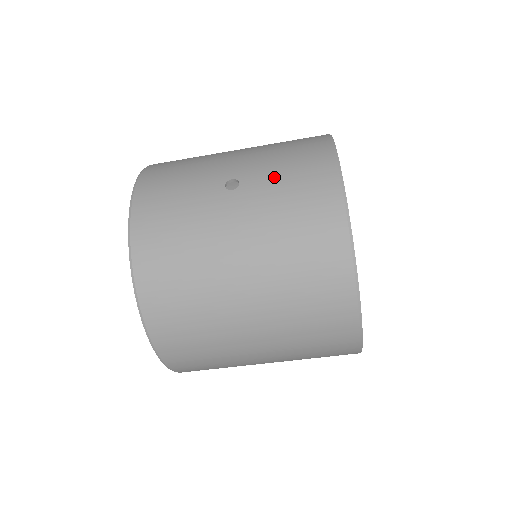
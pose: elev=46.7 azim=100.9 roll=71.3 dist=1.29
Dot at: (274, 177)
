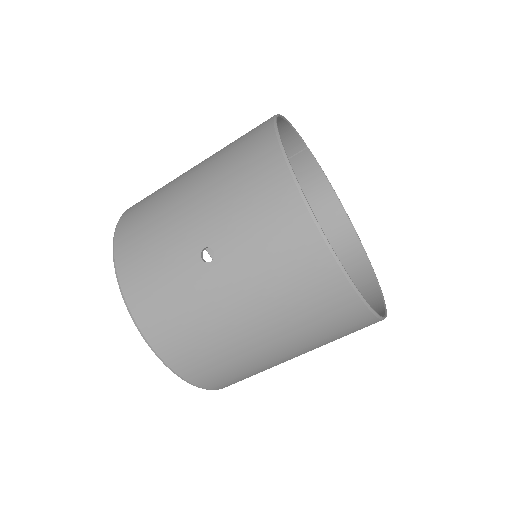
Dot at: (244, 234)
